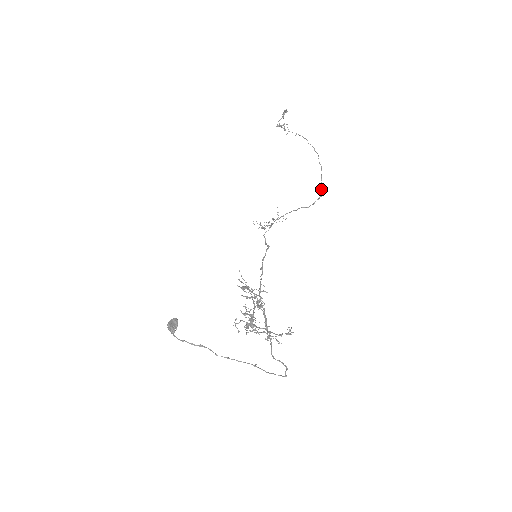
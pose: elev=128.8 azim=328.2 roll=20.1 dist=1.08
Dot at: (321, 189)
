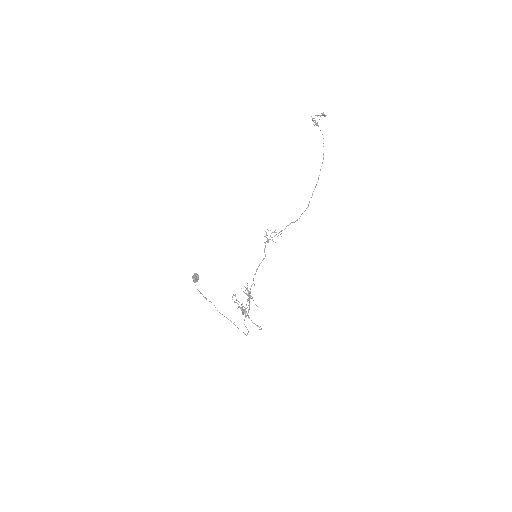
Dot at: occluded
